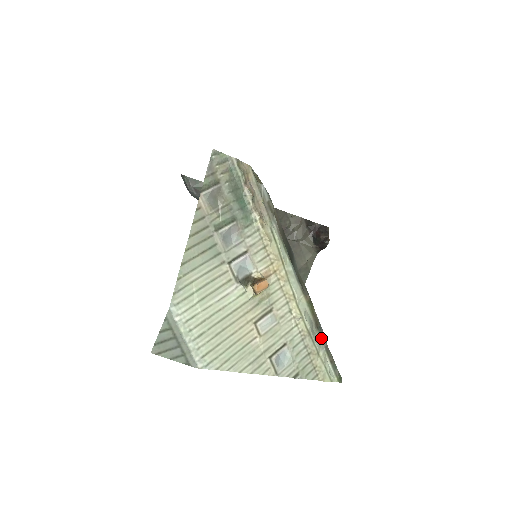
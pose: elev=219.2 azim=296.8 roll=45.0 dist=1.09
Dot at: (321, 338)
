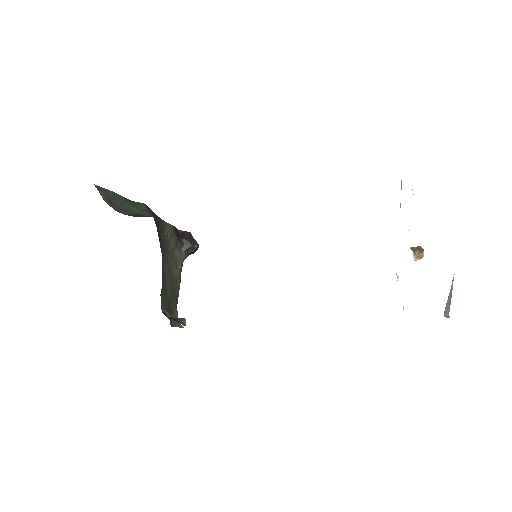
Dot at: occluded
